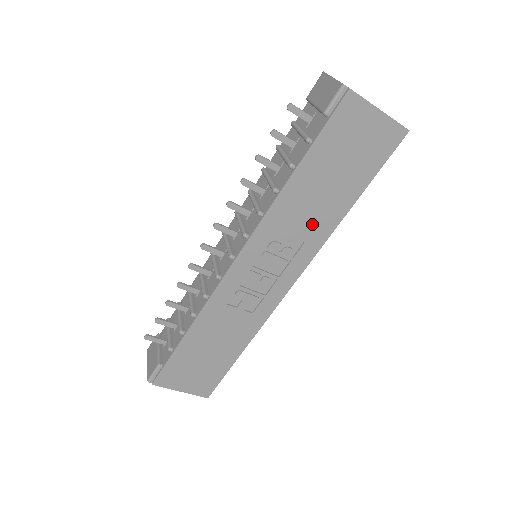
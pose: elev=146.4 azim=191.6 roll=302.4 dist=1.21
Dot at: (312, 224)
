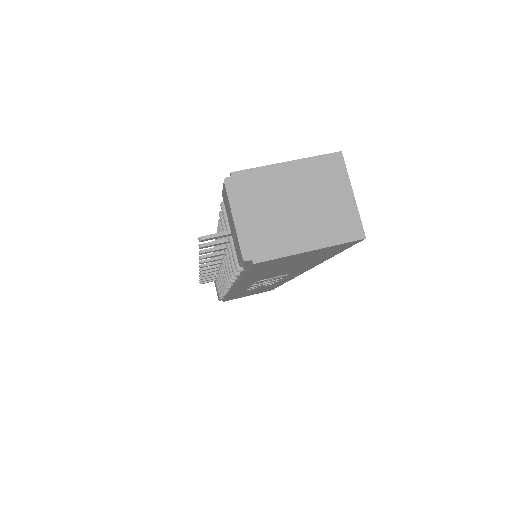
Dot at: (290, 271)
